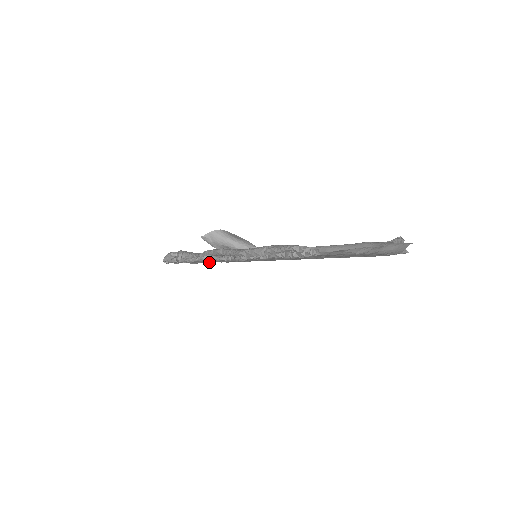
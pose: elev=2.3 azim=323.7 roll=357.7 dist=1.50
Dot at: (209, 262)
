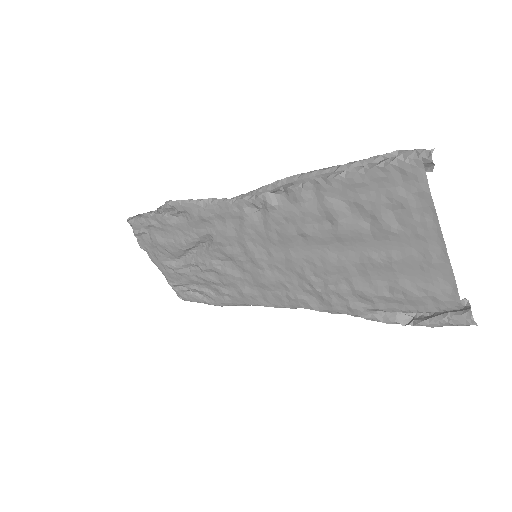
Dot at: (185, 244)
